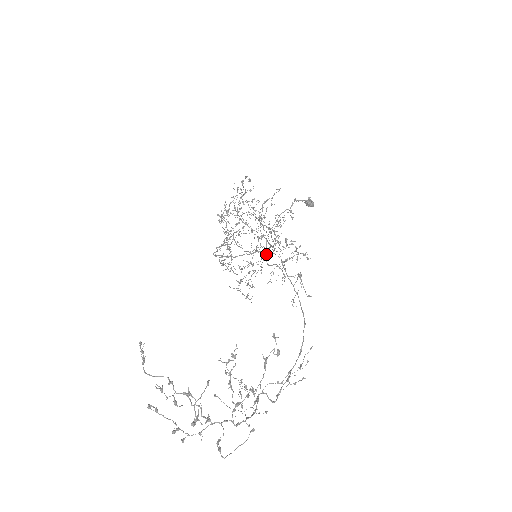
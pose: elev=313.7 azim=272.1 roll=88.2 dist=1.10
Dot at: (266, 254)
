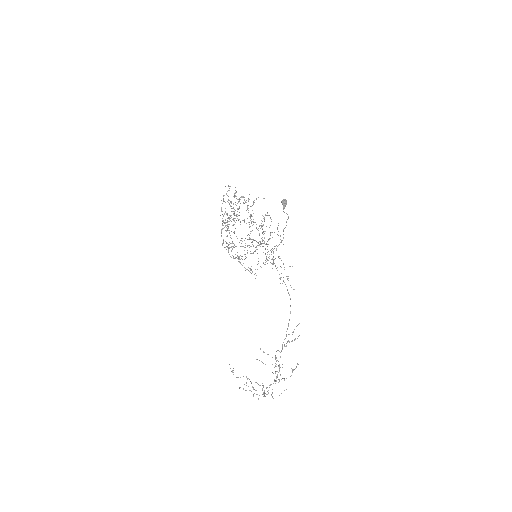
Dot at: occluded
